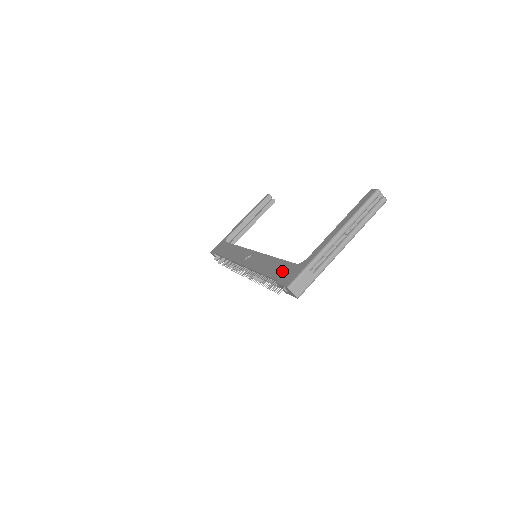
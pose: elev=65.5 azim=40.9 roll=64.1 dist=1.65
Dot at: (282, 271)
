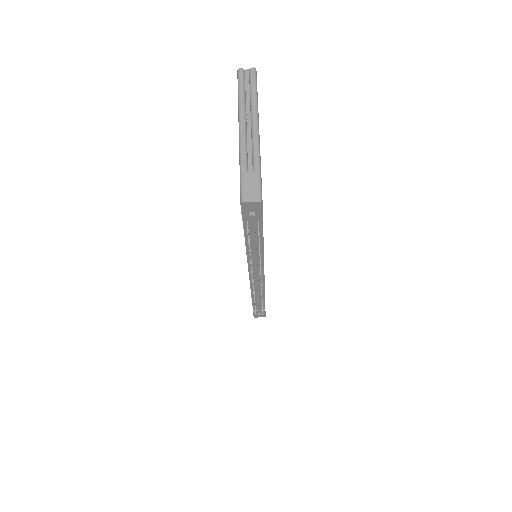
Dot at: occluded
